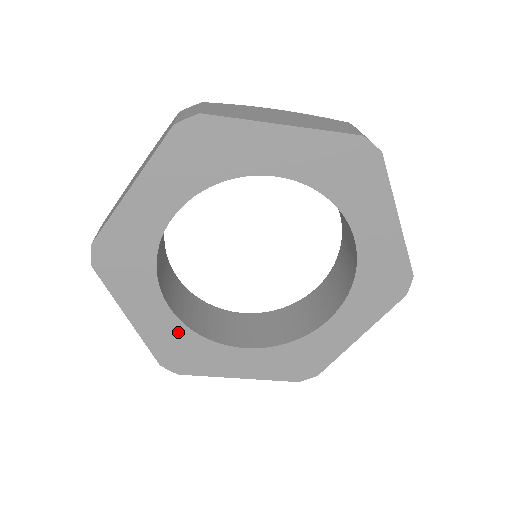
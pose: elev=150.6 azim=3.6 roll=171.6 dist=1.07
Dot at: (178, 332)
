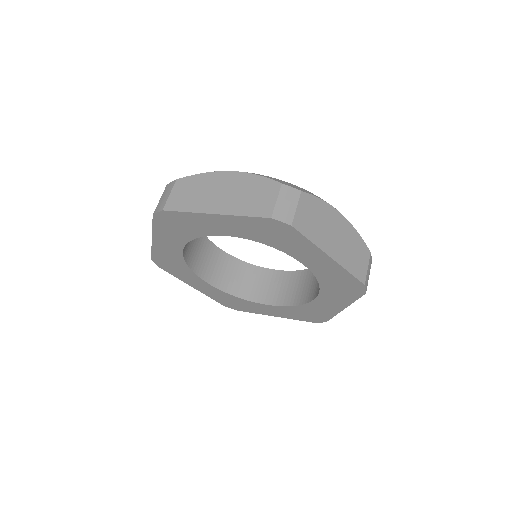
Dot at: (177, 259)
